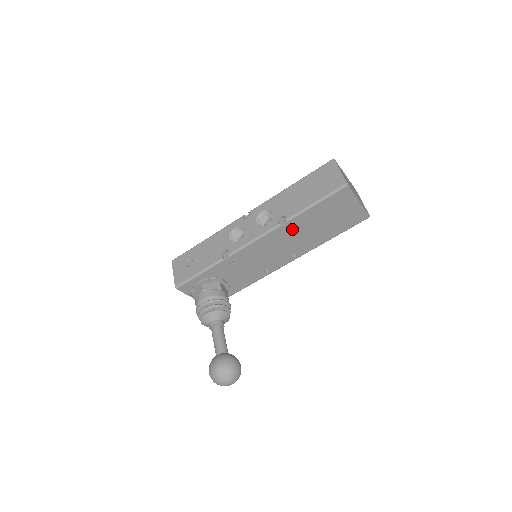
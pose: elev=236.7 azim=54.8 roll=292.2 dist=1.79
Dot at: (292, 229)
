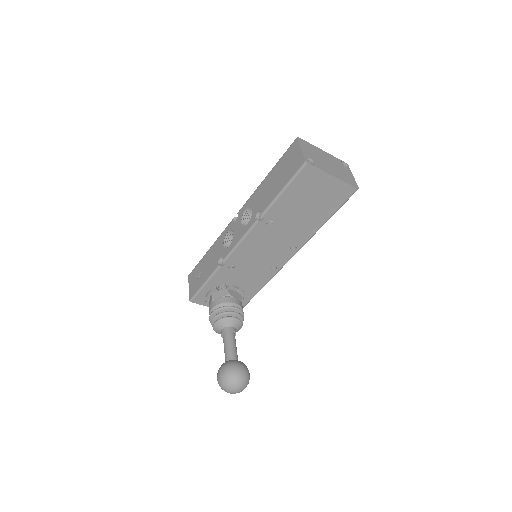
Dot at: (273, 222)
